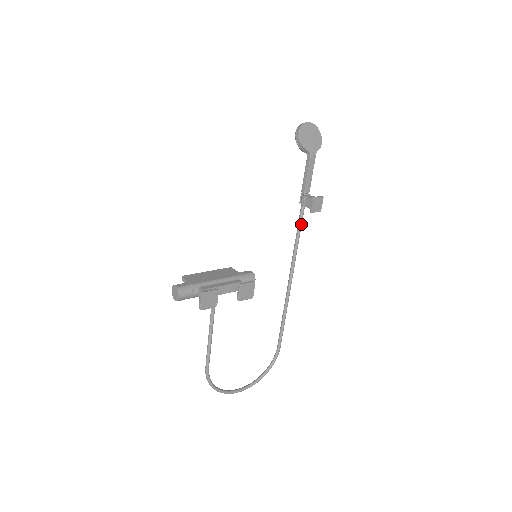
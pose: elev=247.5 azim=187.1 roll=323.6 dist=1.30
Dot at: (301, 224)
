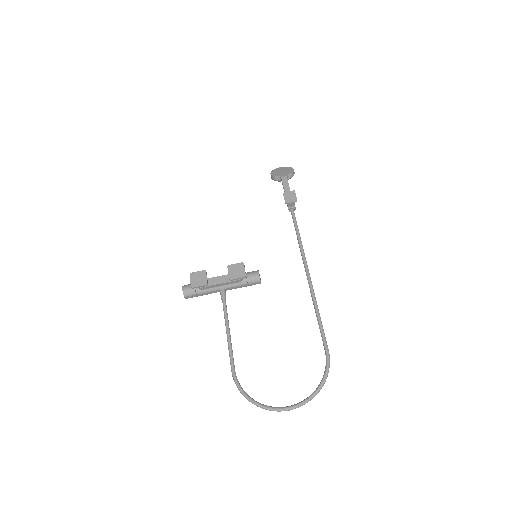
Dot at: (296, 224)
